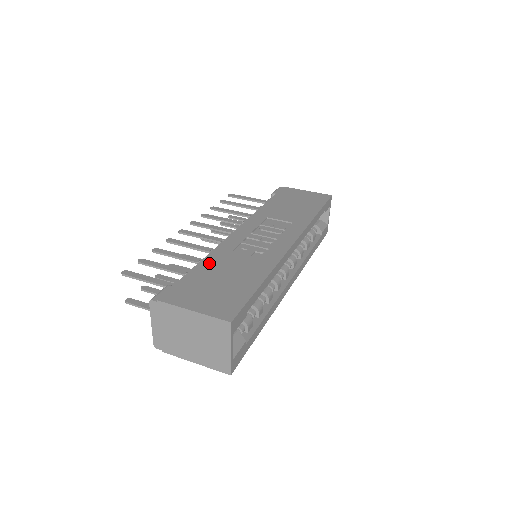
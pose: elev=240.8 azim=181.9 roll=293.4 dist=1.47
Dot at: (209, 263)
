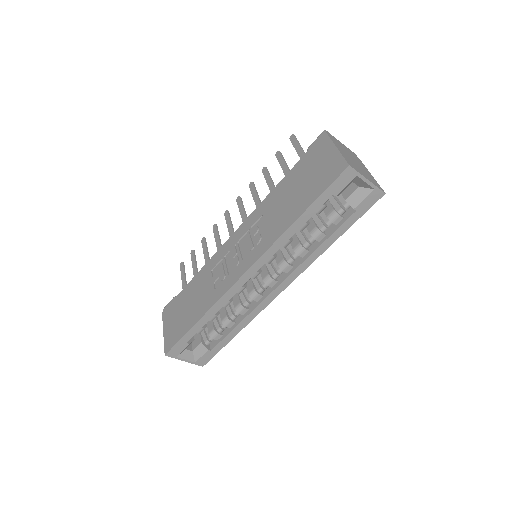
Dot at: (195, 282)
